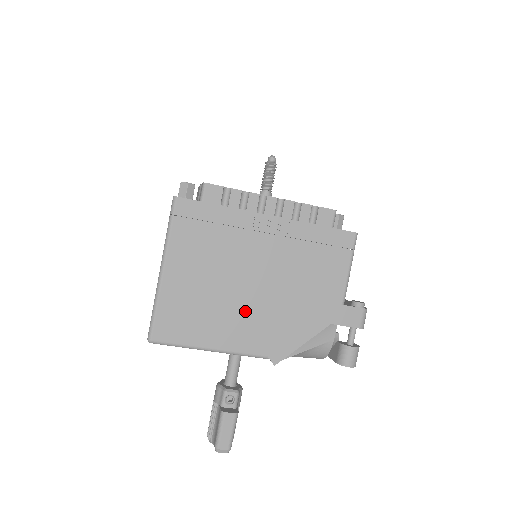
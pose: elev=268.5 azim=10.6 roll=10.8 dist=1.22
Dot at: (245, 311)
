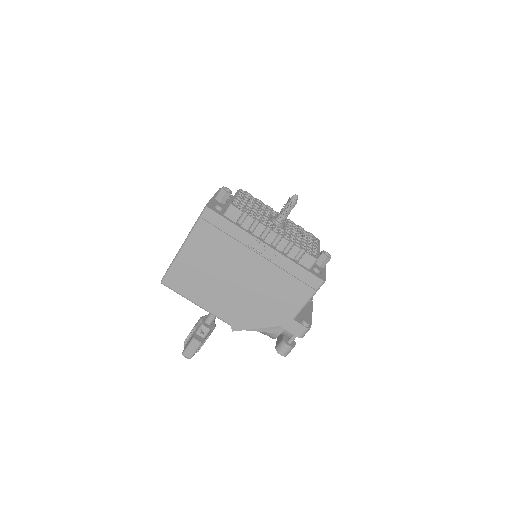
Dot at: (226, 293)
